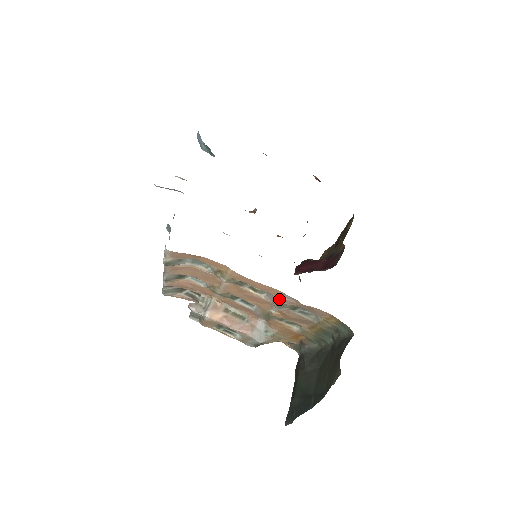
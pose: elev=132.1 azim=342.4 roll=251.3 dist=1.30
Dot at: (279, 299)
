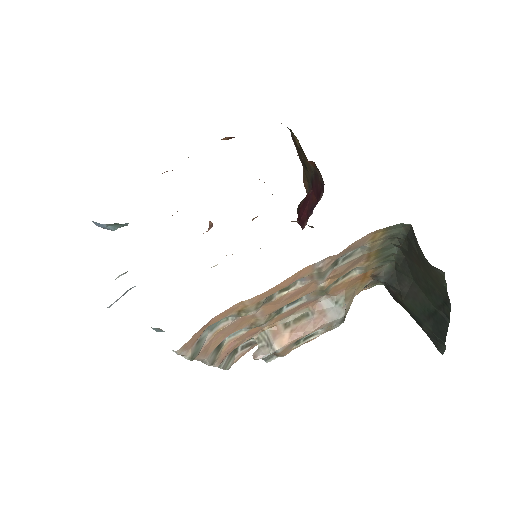
Dot at: (314, 273)
